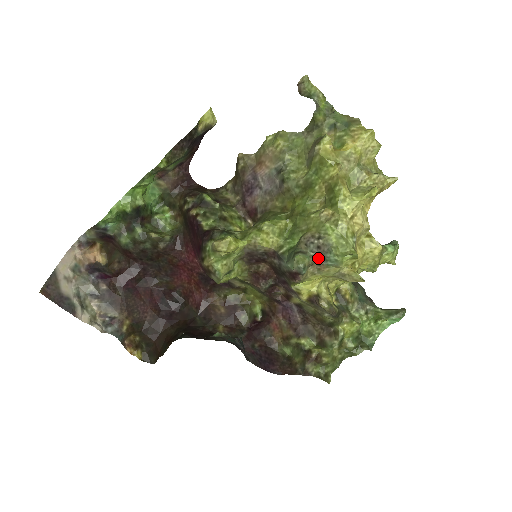
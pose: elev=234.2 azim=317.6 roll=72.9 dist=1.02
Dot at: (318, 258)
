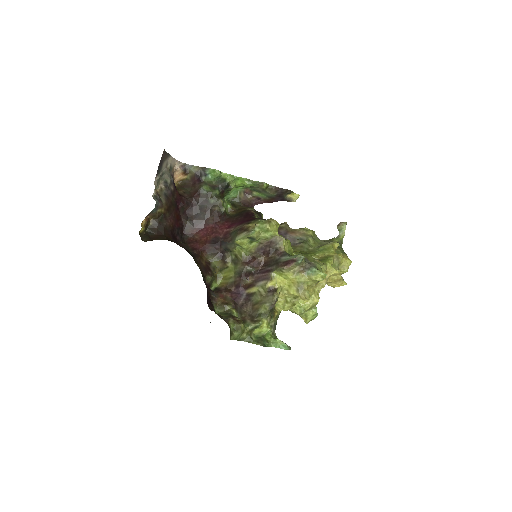
Dot at: (306, 266)
